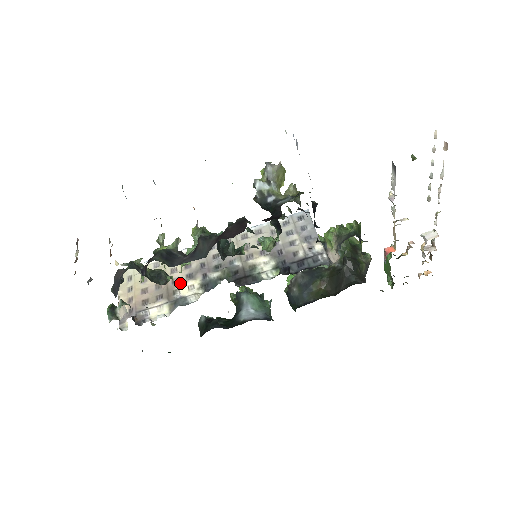
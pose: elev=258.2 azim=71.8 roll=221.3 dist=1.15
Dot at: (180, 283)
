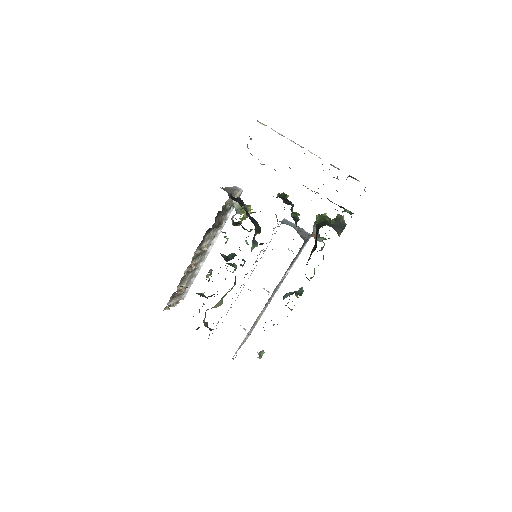
Dot at: occluded
